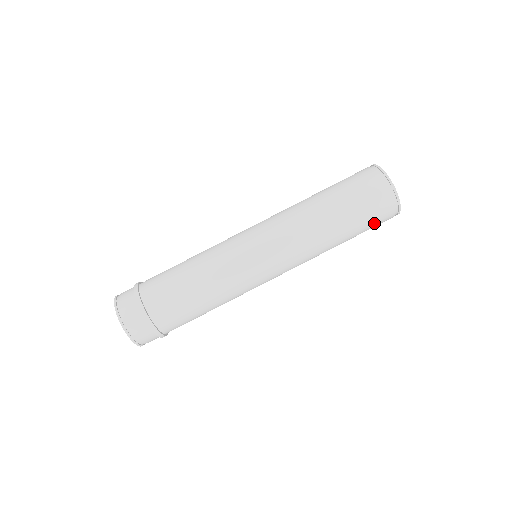
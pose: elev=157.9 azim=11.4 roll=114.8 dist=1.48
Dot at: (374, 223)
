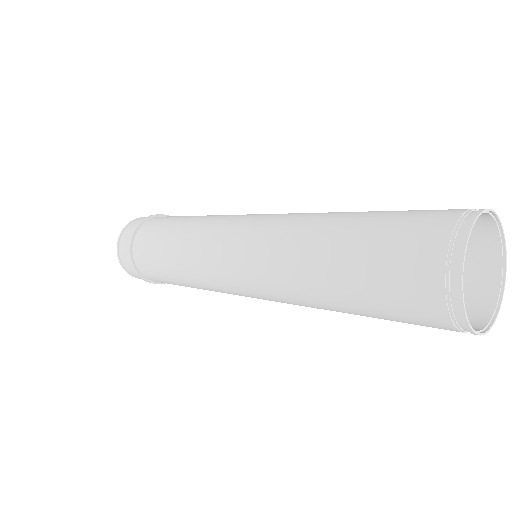
Dot at: occluded
